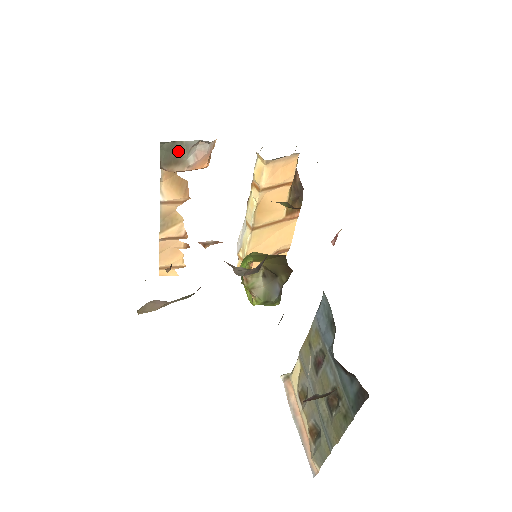
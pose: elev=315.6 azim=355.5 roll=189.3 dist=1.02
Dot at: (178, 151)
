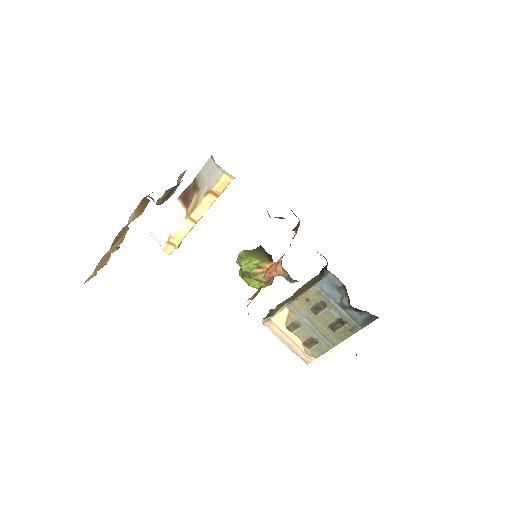
Dot at: (176, 187)
